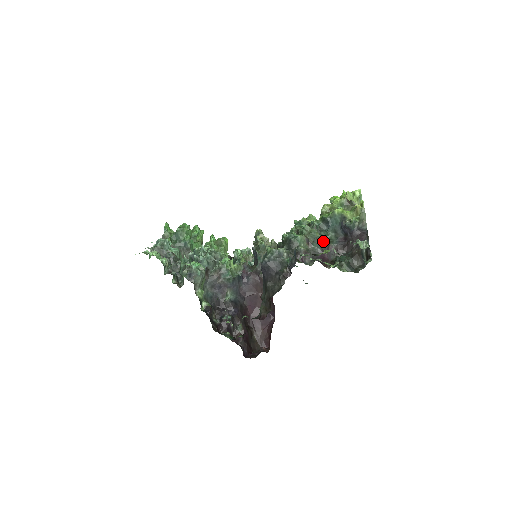
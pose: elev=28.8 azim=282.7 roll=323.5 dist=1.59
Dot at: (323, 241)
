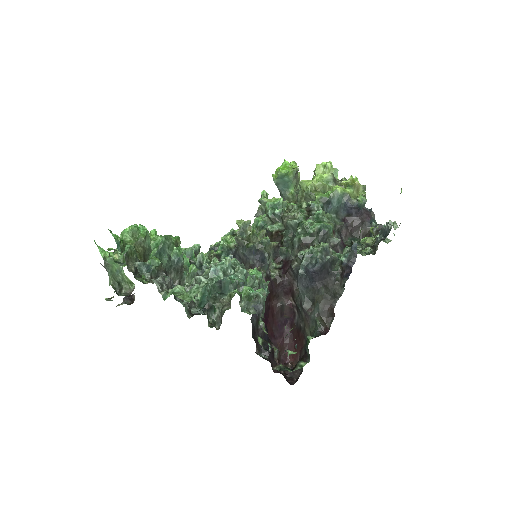
Dot at: (341, 226)
